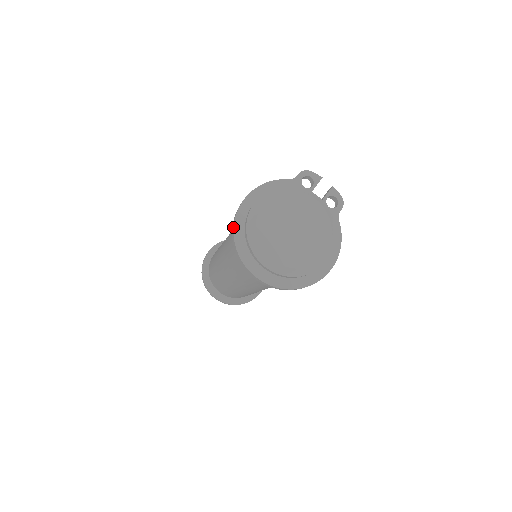
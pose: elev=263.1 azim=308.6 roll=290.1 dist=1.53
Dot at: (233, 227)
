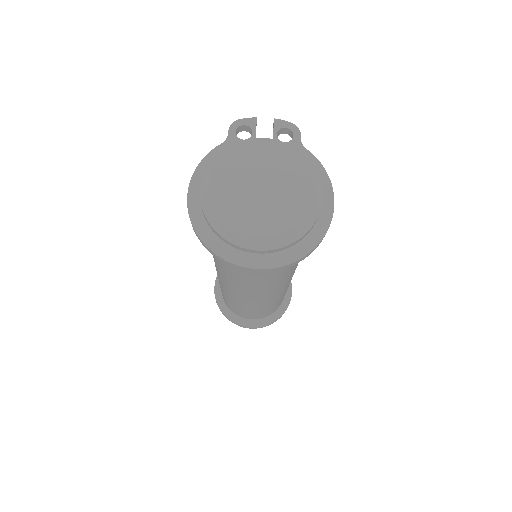
Dot at: (195, 233)
